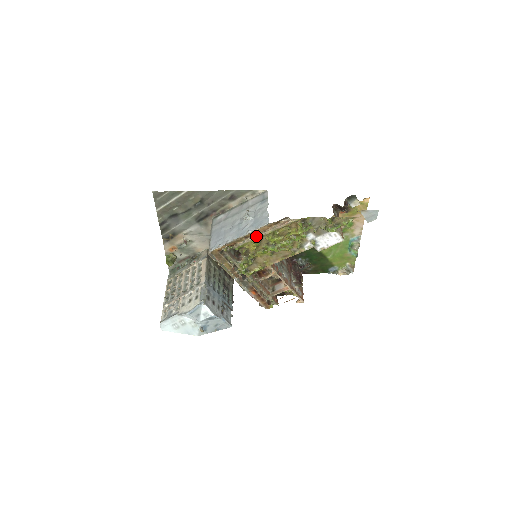
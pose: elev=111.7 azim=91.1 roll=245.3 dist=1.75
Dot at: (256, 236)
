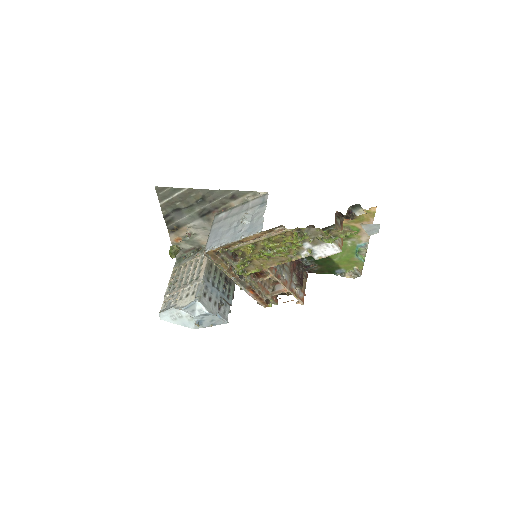
Dot at: (251, 241)
